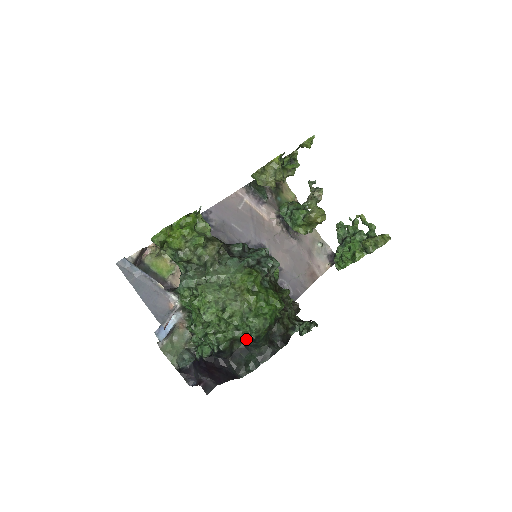
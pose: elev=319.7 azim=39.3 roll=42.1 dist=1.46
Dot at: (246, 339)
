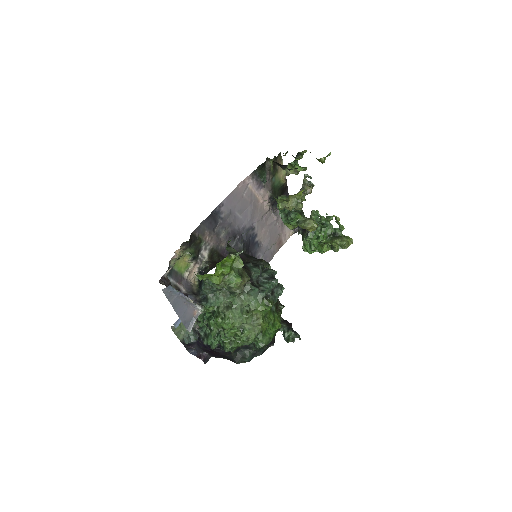
Dot at: (249, 344)
